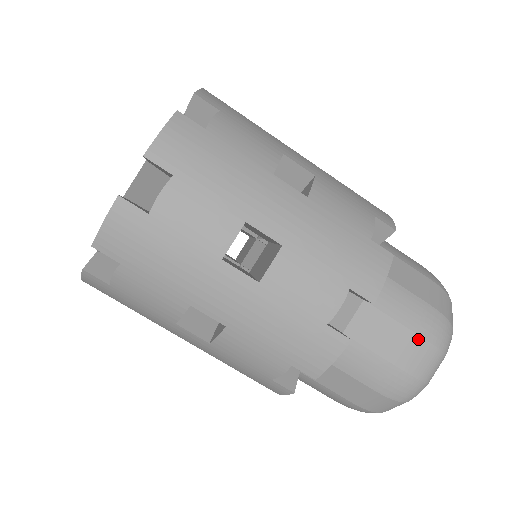
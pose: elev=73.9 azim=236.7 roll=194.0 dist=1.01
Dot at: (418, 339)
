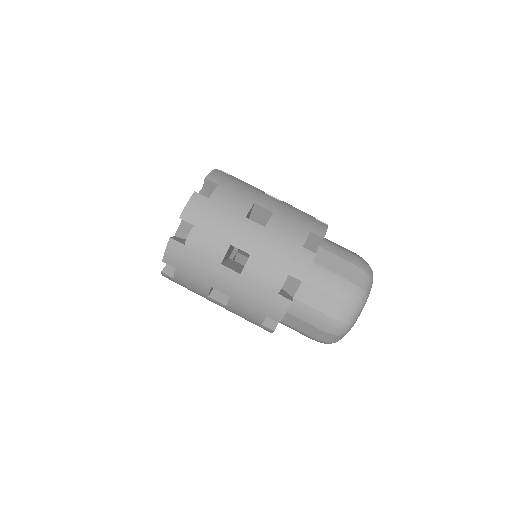
Dot at: (338, 299)
